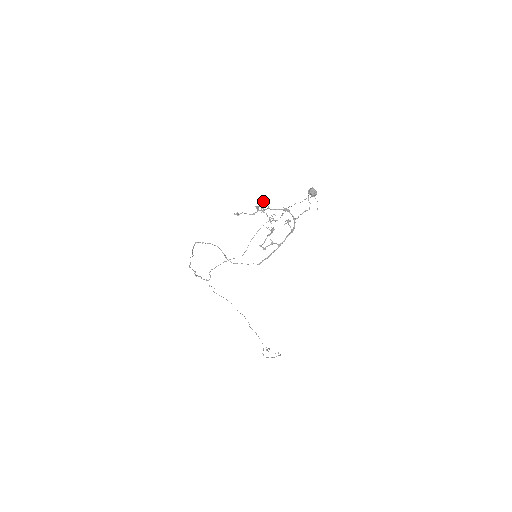
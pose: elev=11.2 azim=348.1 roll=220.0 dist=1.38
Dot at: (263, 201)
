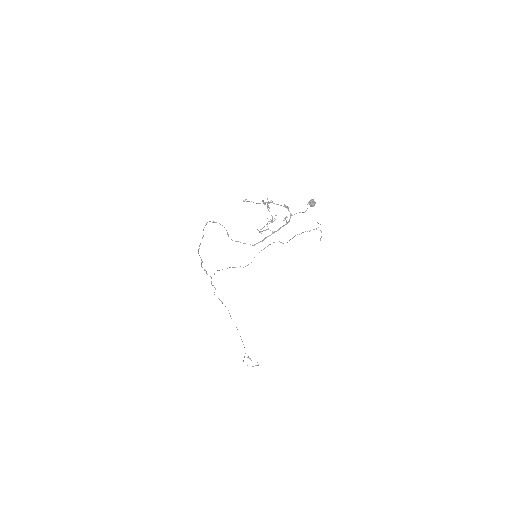
Dot at: (270, 201)
